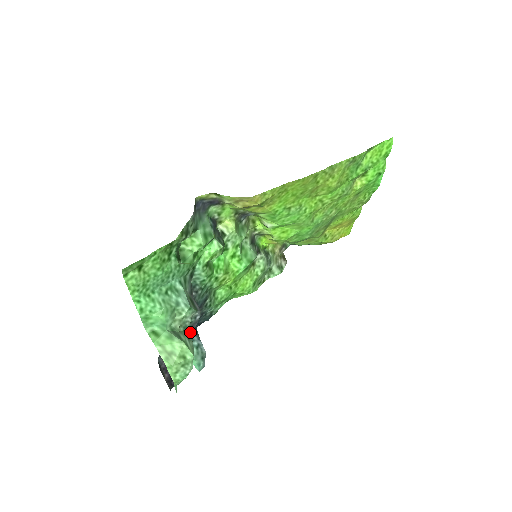
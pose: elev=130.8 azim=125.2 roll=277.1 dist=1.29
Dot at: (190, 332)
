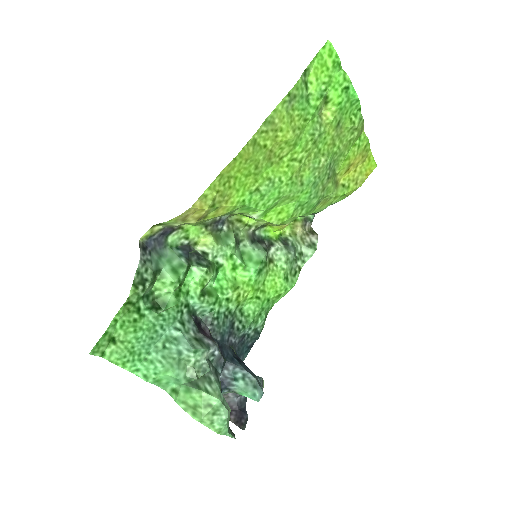
Dot at: (215, 372)
